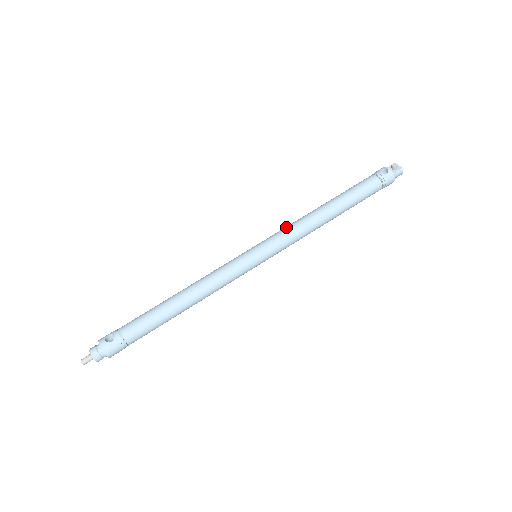
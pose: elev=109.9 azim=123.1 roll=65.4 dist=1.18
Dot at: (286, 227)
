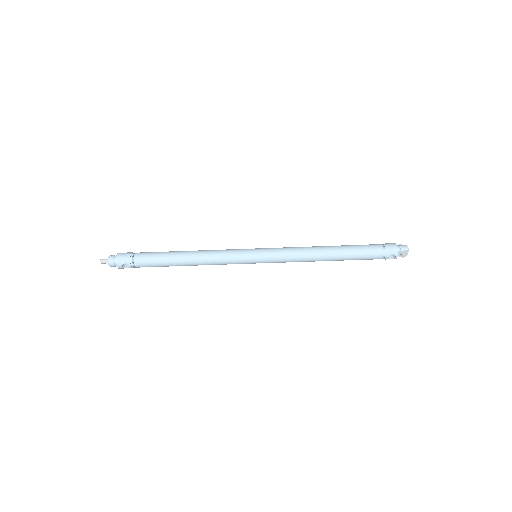
Dot at: (290, 258)
